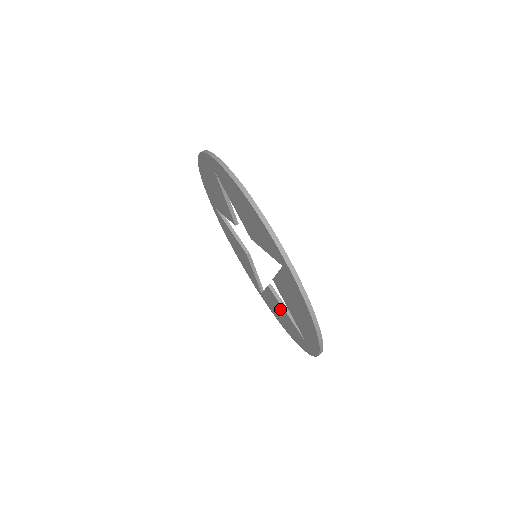
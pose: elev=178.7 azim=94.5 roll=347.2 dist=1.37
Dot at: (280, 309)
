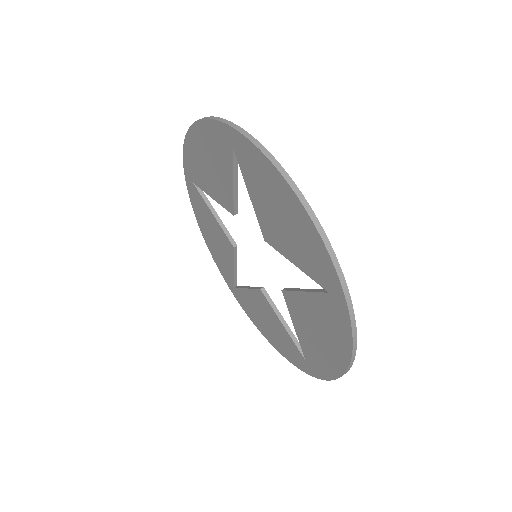
Dot at: (270, 316)
